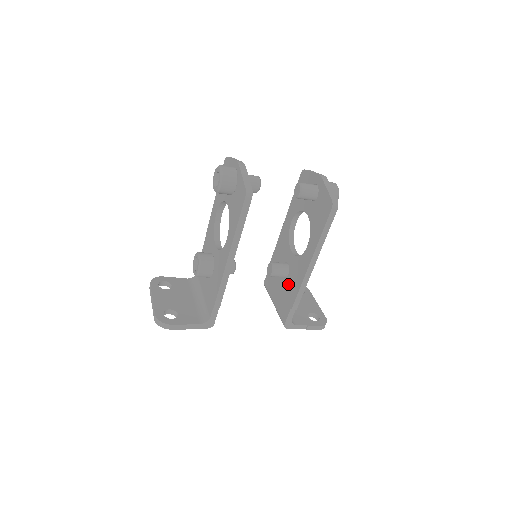
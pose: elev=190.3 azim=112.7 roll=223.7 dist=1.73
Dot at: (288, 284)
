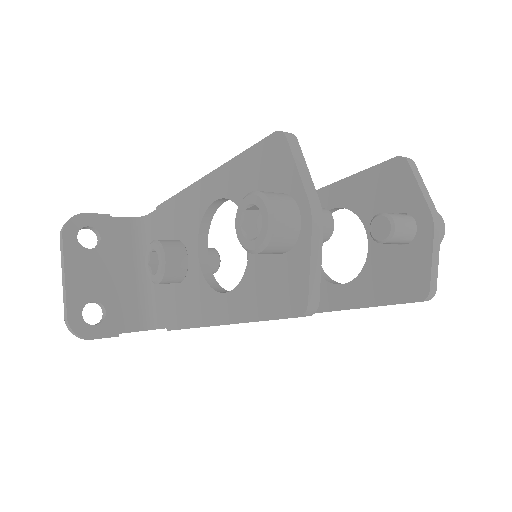
Dot at: occluded
